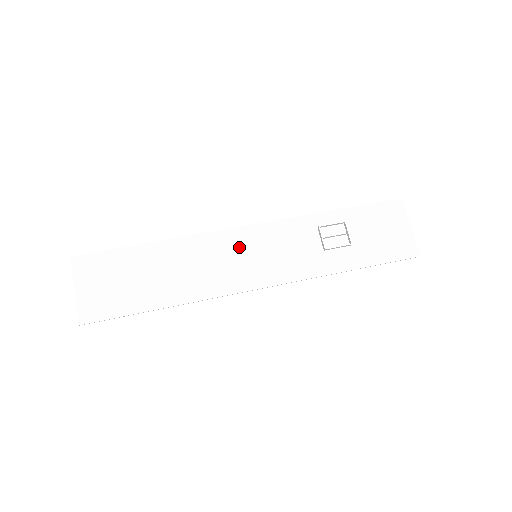
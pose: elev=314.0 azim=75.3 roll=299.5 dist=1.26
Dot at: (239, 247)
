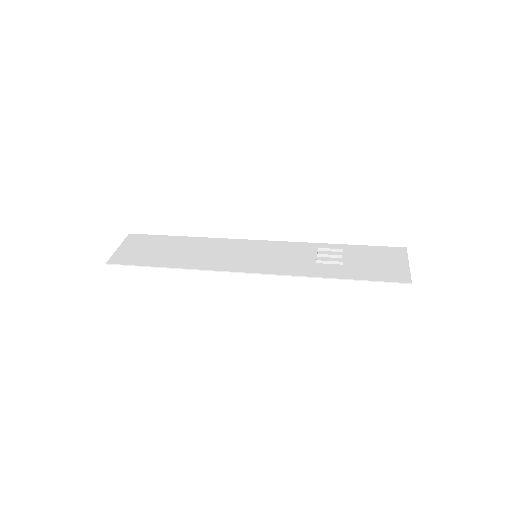
Dot at: (246, 249)
